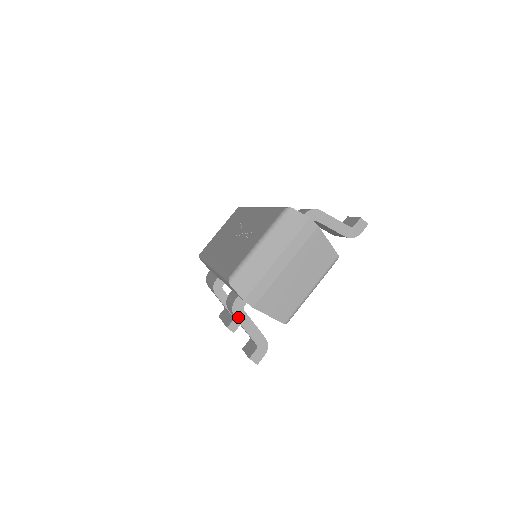
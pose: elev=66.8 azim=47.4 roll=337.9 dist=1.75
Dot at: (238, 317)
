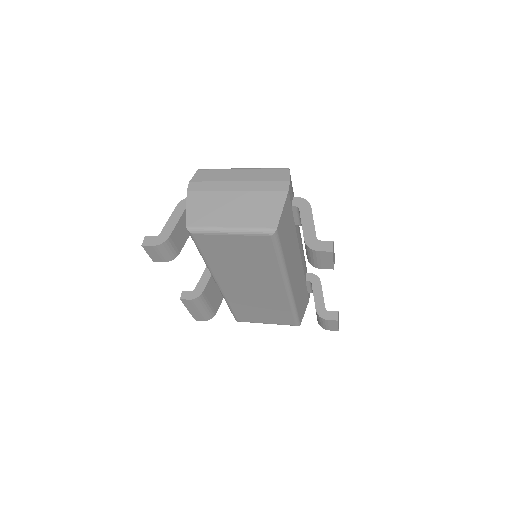
Dot at: (178, 207)
